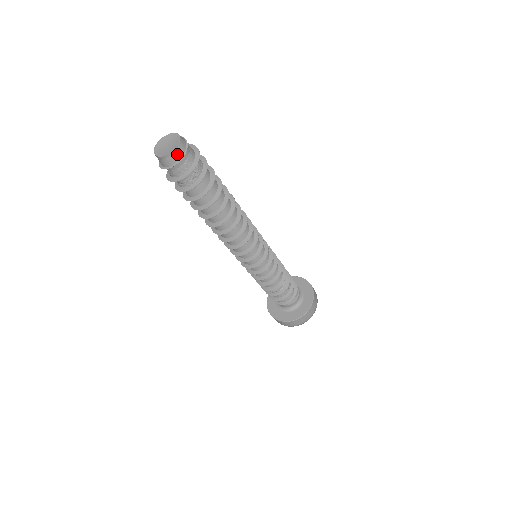
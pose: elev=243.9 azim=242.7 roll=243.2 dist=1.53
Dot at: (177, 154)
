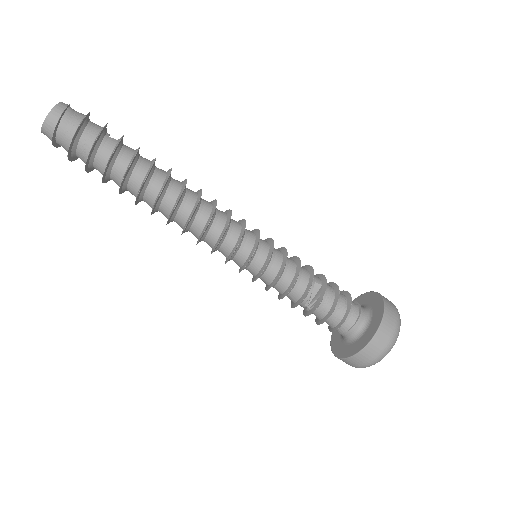
Dot at: (49, 126)
